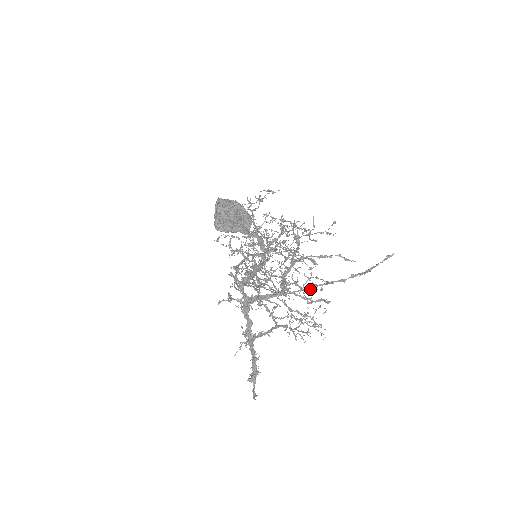
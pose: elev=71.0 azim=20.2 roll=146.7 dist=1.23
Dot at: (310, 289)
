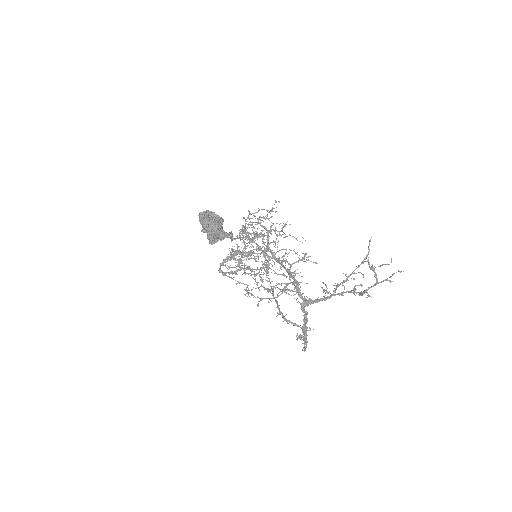
Dot at: (346, 281)
